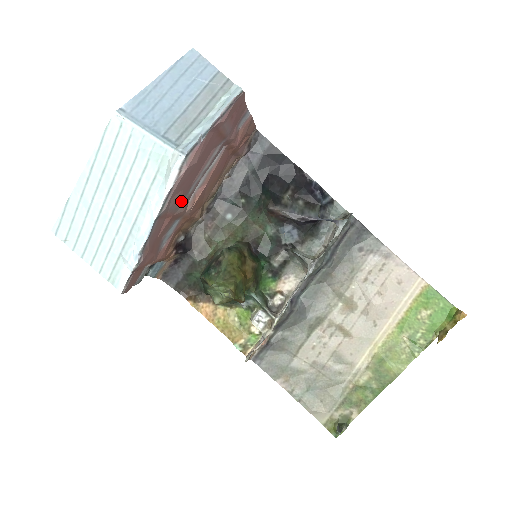
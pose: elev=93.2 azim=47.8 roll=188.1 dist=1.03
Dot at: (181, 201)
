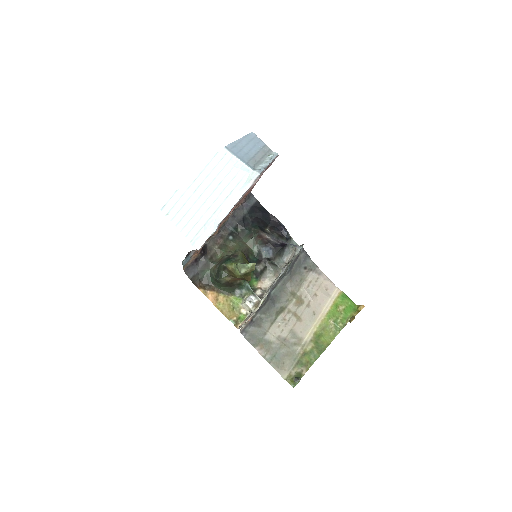
Dot at: occluded
